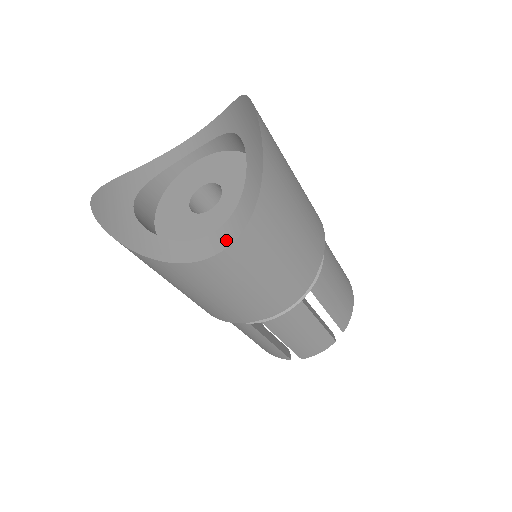
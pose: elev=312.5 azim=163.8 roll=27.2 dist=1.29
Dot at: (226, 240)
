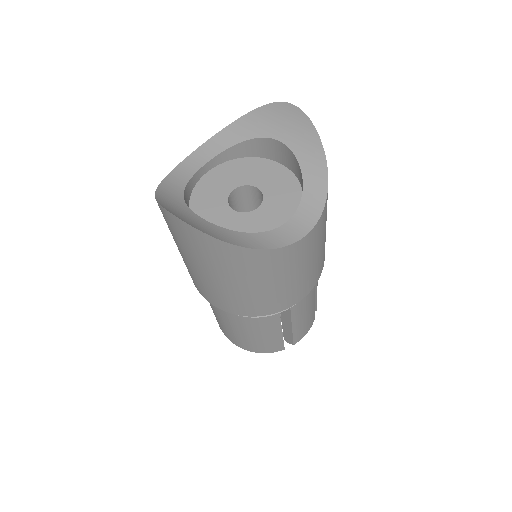
Dot at: (310, 219)
